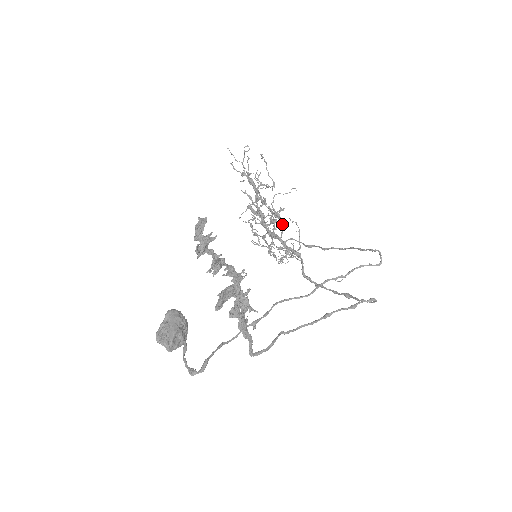
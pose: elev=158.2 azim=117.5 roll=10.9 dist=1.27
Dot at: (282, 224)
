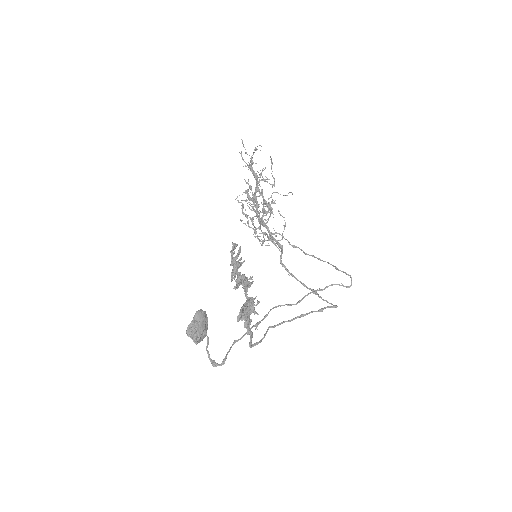
Dot at: occluded
